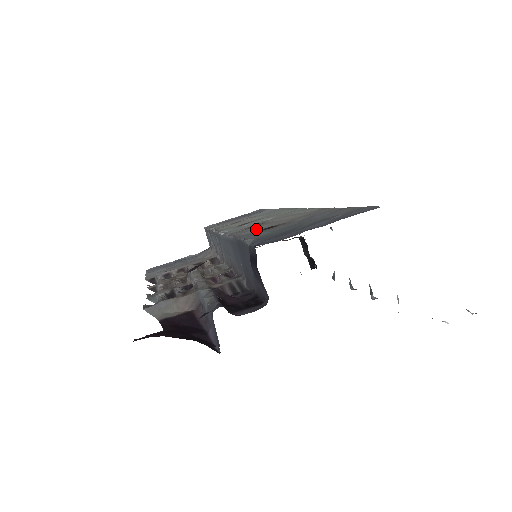
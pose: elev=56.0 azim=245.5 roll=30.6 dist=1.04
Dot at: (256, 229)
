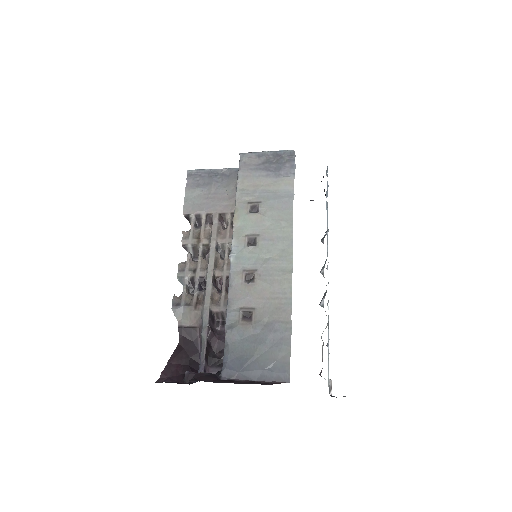
Dot at: (243, 302)
